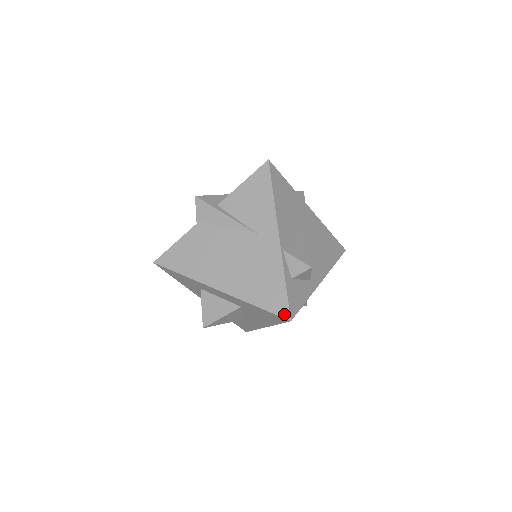
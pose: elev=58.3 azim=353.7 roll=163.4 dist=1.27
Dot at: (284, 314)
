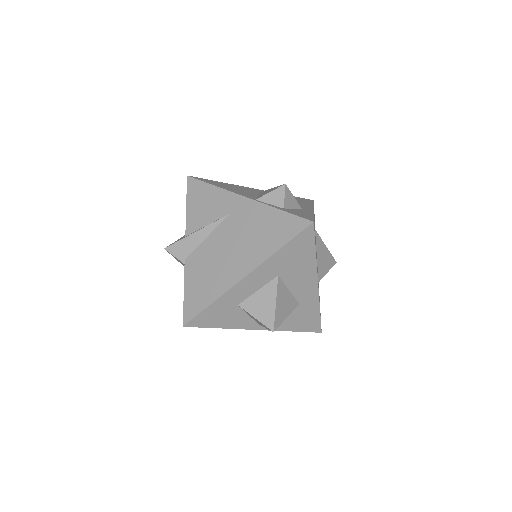
Dot at: (304, 225)
